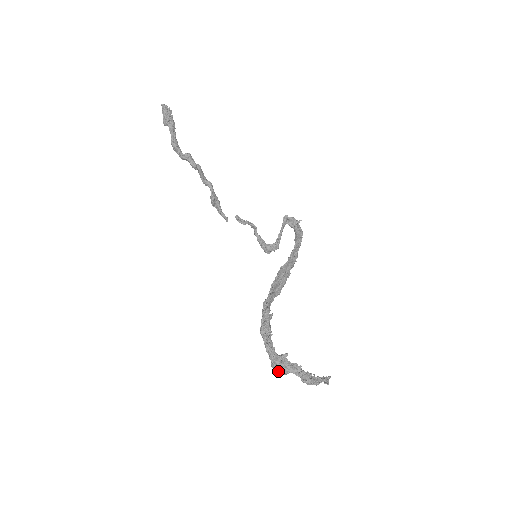
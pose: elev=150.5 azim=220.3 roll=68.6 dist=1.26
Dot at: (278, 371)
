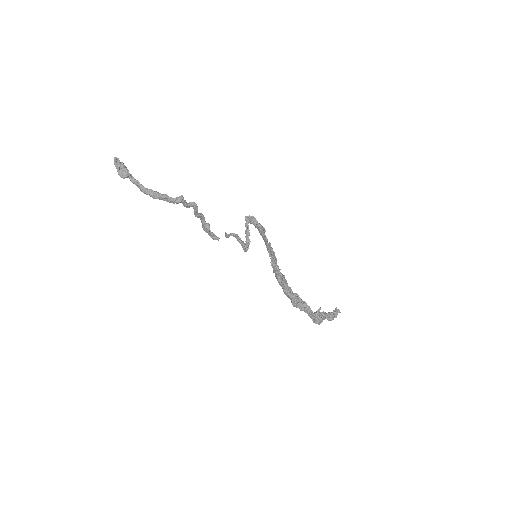
Dot at: (319, 323)
